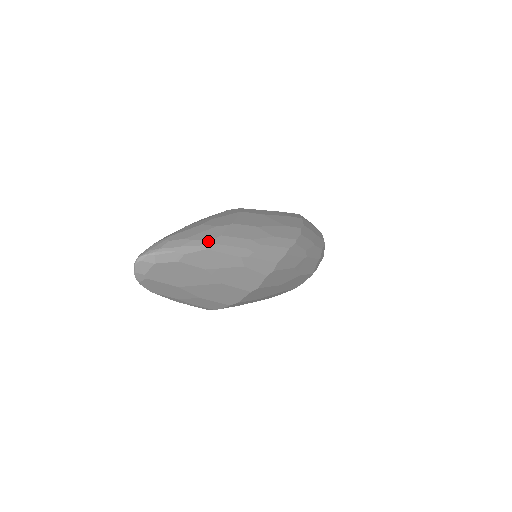
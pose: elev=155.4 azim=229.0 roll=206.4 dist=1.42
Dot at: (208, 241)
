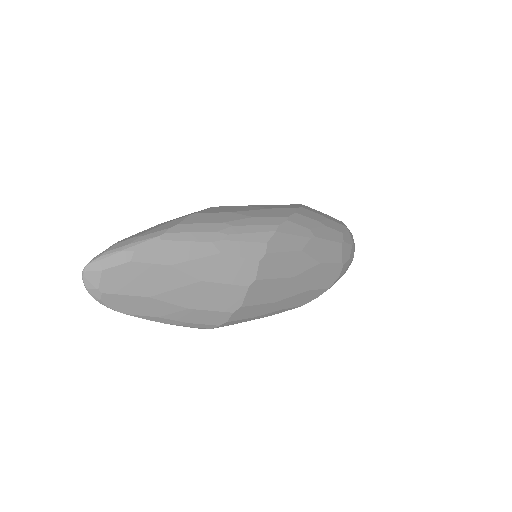
Dot at: (161, 232)
